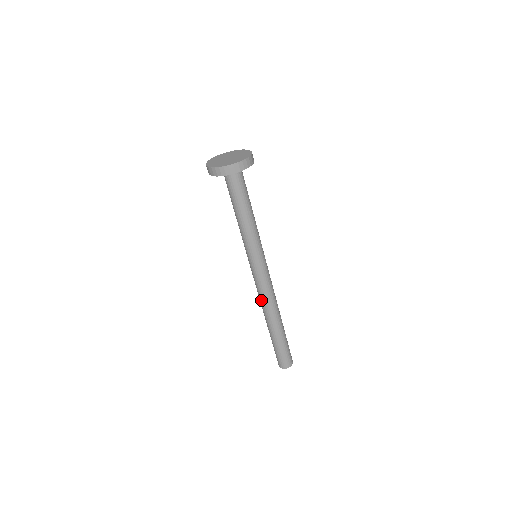
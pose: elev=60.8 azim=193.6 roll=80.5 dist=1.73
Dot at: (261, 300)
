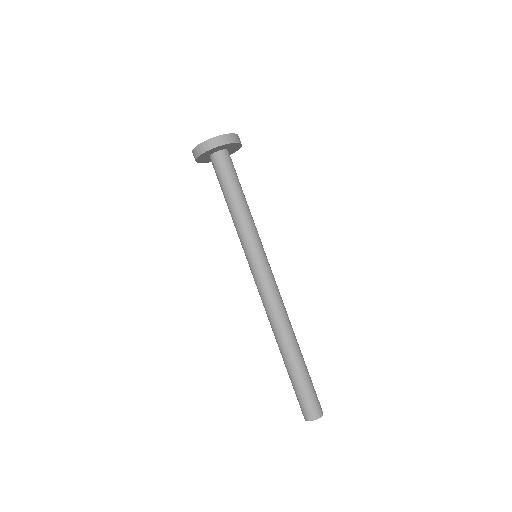
Dot at: (266, 313)
